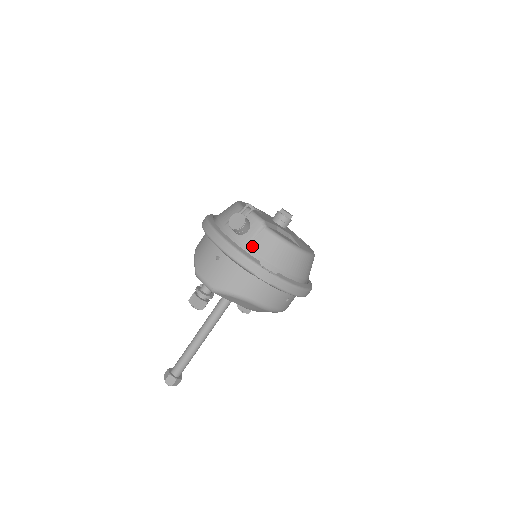
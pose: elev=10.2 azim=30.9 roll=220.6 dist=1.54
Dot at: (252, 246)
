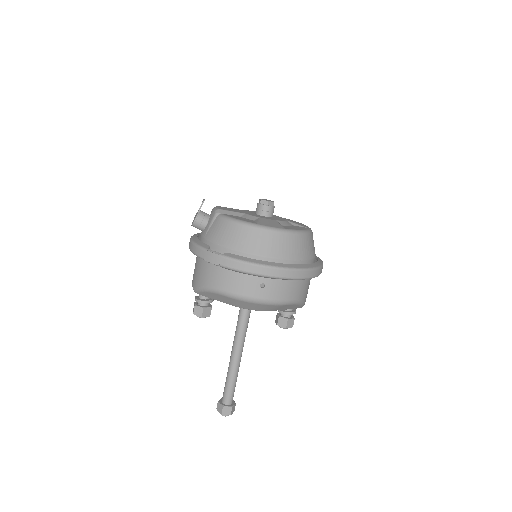
Dot at: (207, 235)
